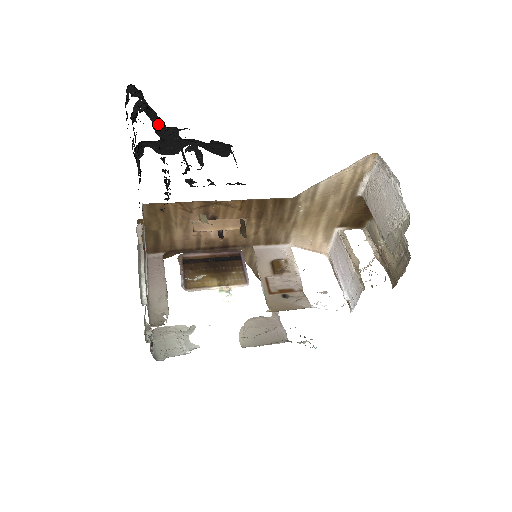
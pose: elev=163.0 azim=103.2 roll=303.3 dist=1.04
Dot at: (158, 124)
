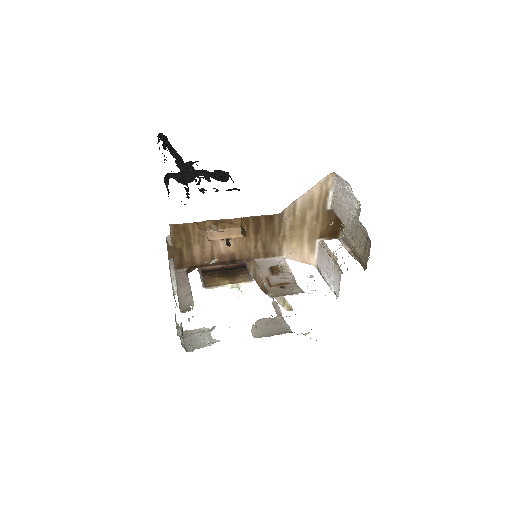
Dot at: (178, 161)
